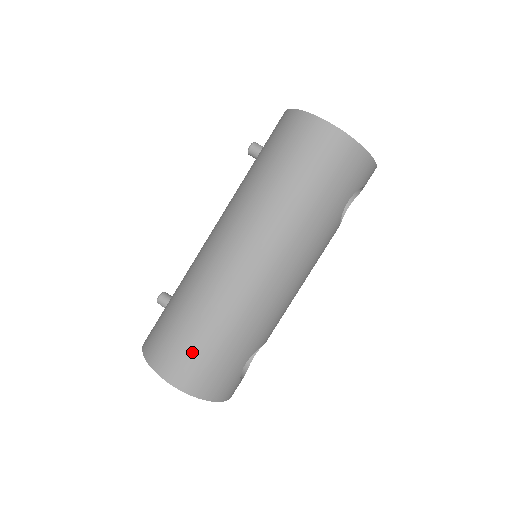
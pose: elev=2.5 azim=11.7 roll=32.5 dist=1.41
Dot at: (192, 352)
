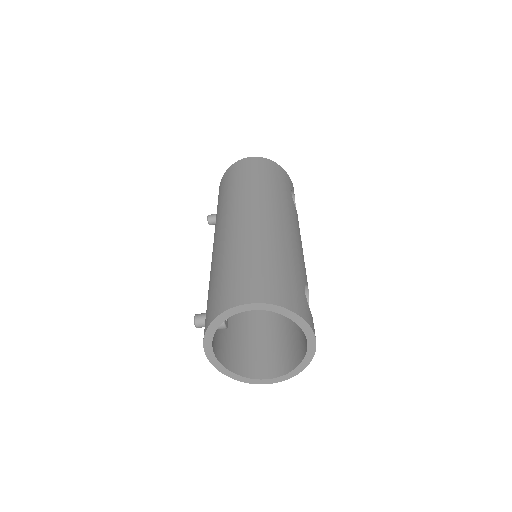
Dot at: (254, 275)
